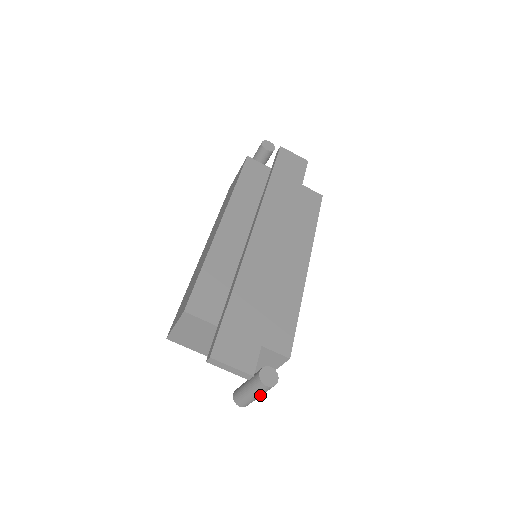
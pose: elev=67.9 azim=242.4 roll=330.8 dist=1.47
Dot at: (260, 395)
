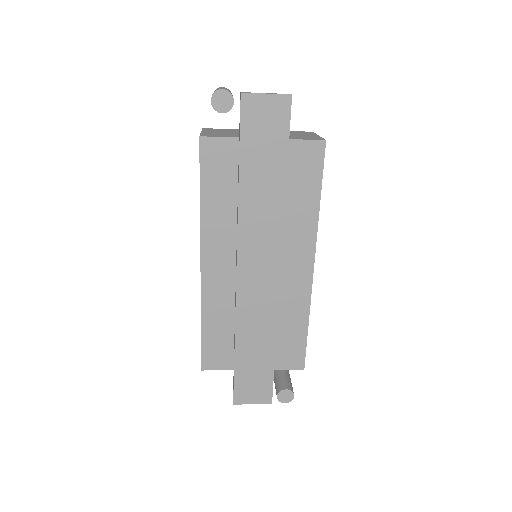
Dot at: occluded
